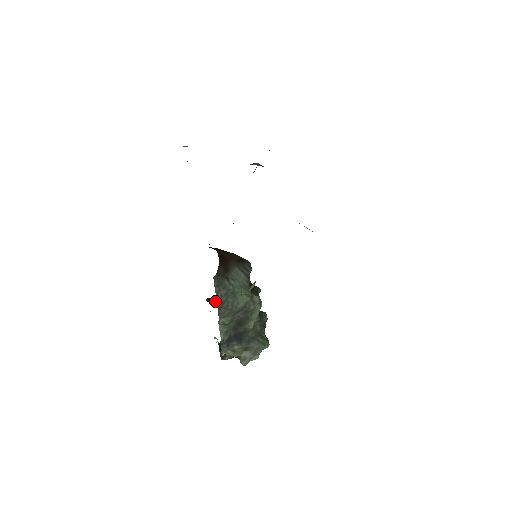
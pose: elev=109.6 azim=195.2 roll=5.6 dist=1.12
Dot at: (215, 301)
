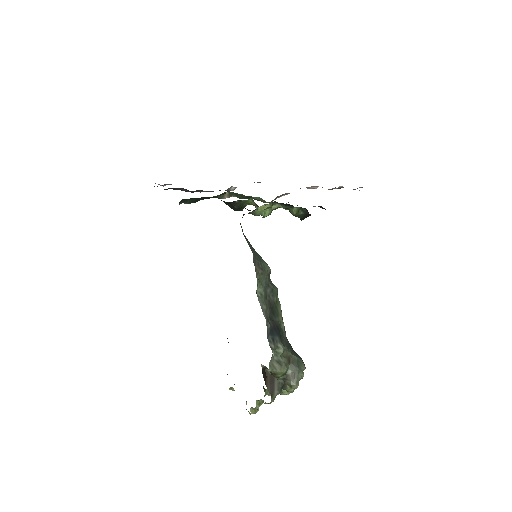
Dot at: occluded
